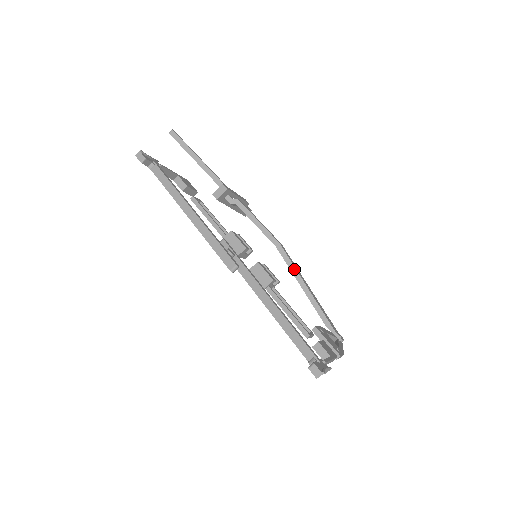
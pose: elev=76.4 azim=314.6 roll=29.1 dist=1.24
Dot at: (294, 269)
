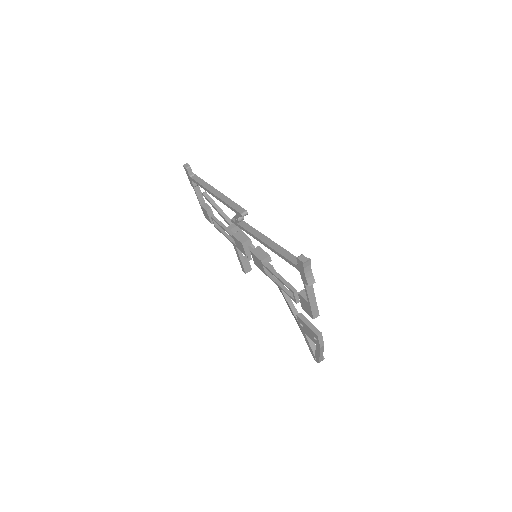
Dot at: occluded
